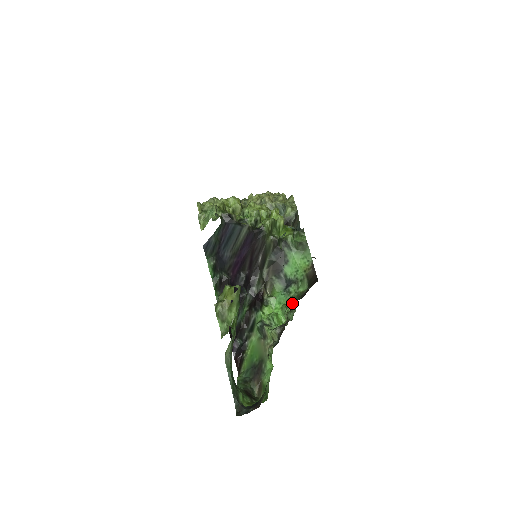
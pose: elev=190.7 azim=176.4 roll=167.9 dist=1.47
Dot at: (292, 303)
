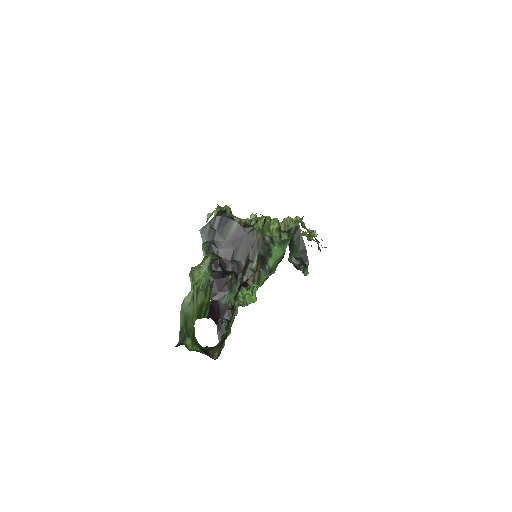
Dot at: occluded
